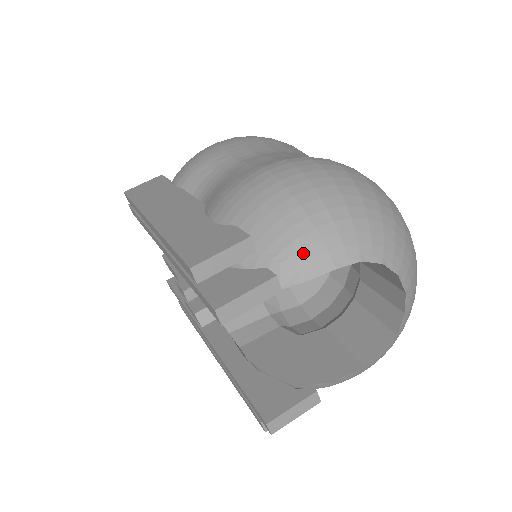
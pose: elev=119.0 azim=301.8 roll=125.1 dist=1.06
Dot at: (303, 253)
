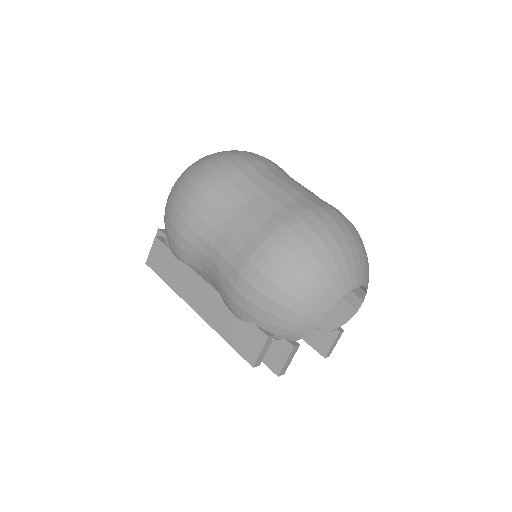
Dot at: (299, 326)
